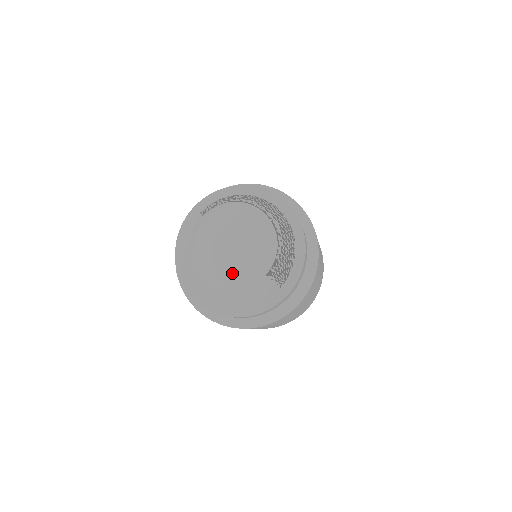
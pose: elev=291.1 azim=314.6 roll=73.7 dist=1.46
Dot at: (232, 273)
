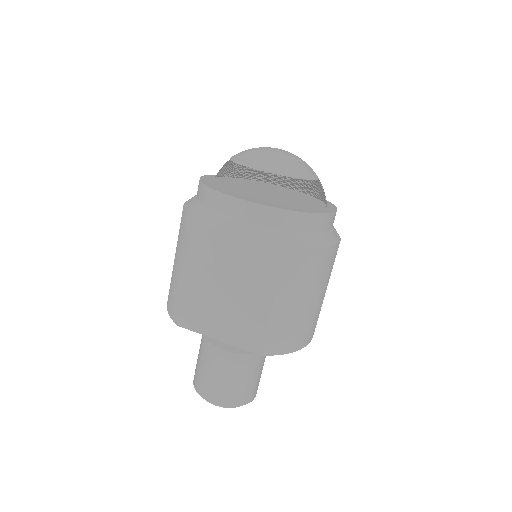
Dot at: (294, 162)
